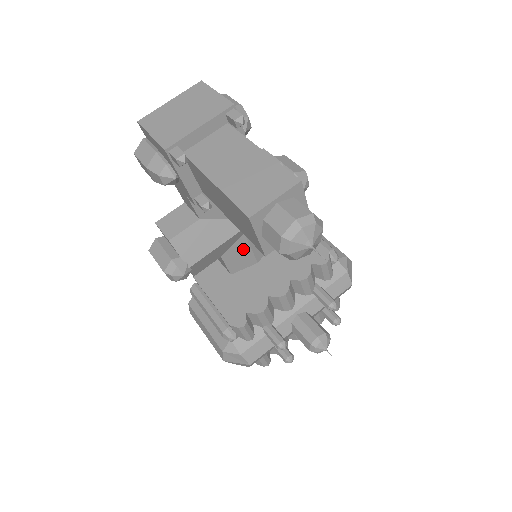
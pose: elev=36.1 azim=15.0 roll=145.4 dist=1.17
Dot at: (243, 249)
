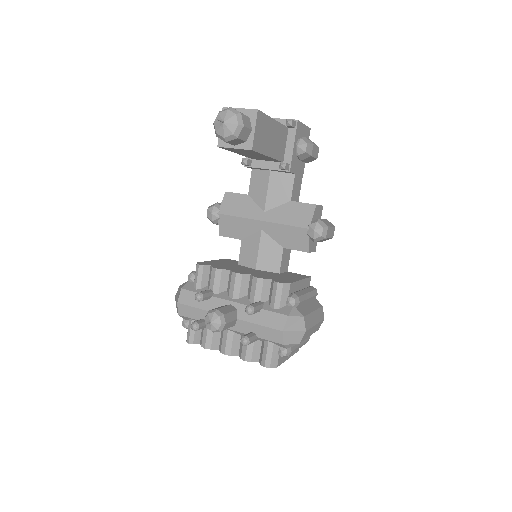
Dot at: (255, 245)
